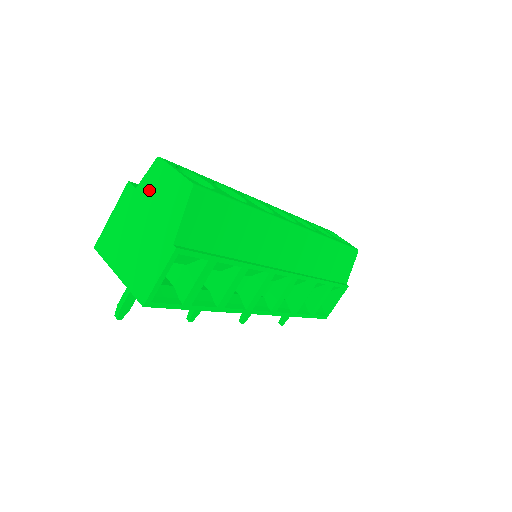
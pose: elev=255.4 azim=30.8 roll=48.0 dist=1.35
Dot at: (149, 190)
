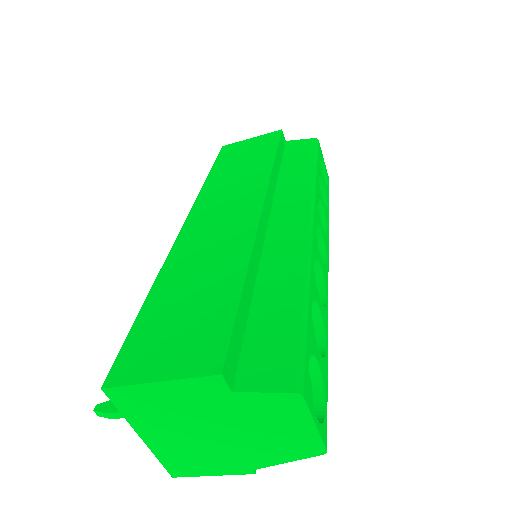
Dot at: (255, 412)
